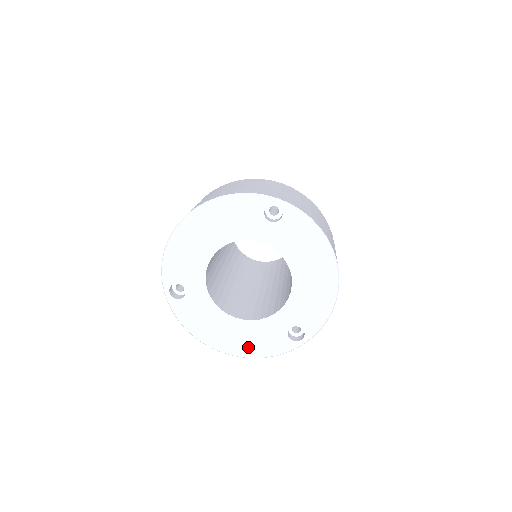
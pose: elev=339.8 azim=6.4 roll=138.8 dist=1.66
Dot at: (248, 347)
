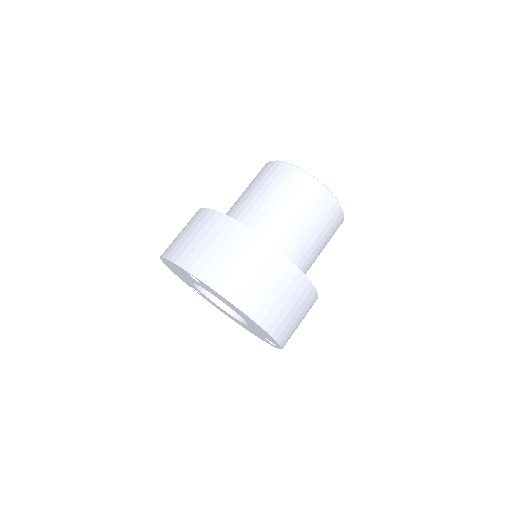
Dot at: (253, 333)
